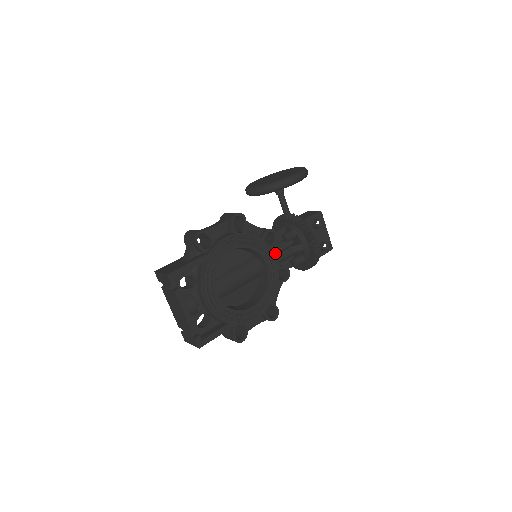
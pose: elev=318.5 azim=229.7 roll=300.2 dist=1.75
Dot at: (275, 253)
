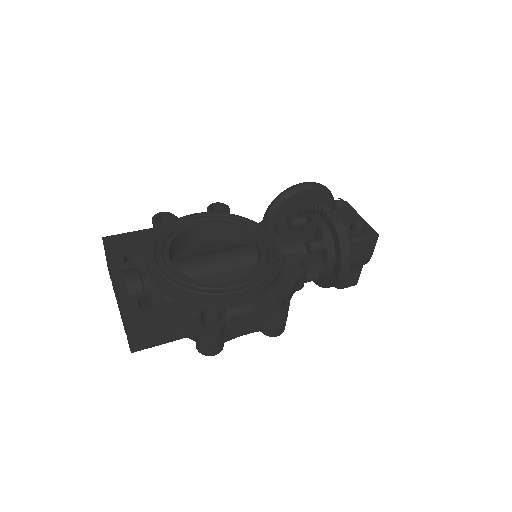
Dot at: occluded
